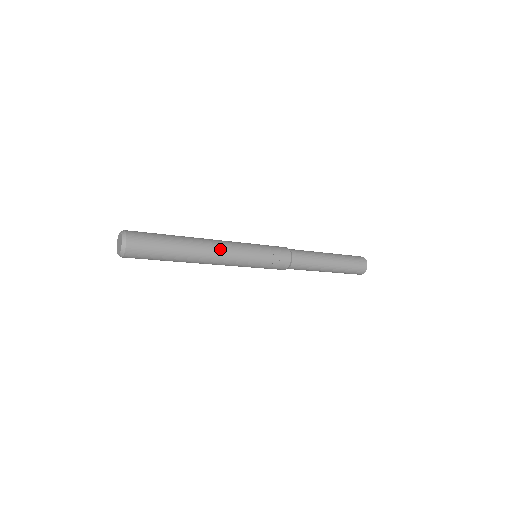
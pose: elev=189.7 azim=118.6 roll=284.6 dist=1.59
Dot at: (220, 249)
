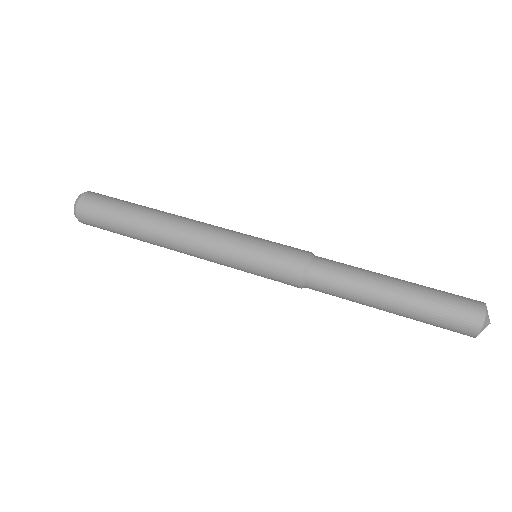
Dot at: (187, 252)
